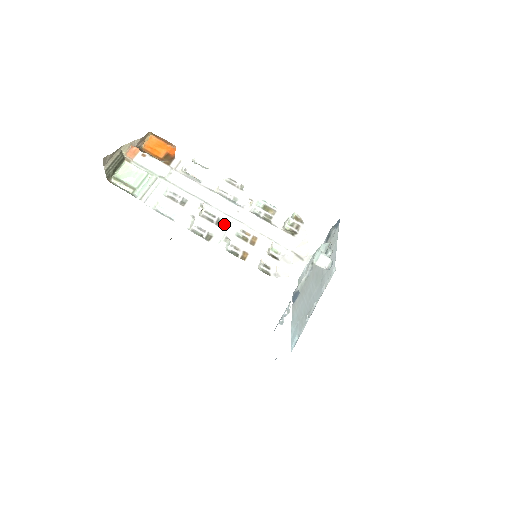
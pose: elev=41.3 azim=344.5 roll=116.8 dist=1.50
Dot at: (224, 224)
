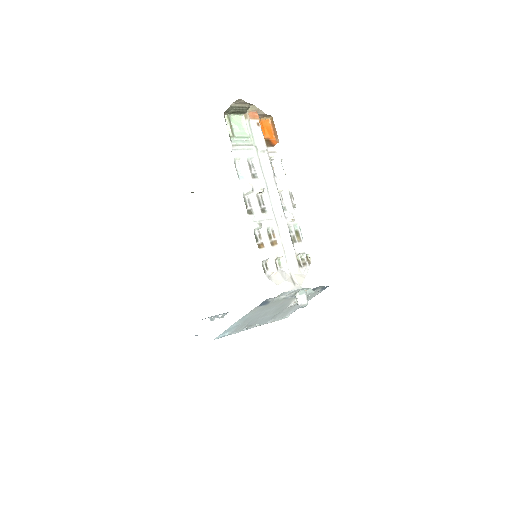
Dot at: (266, 215)
